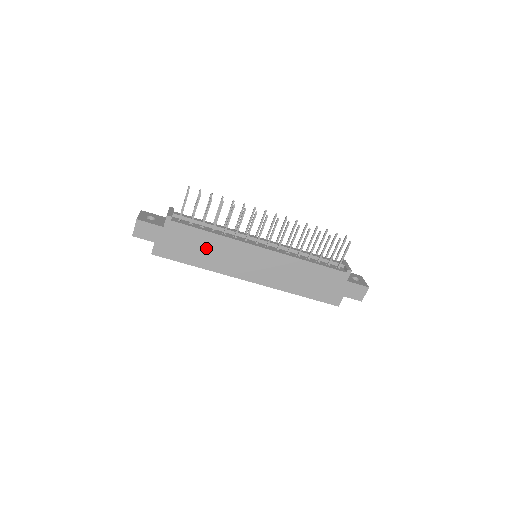
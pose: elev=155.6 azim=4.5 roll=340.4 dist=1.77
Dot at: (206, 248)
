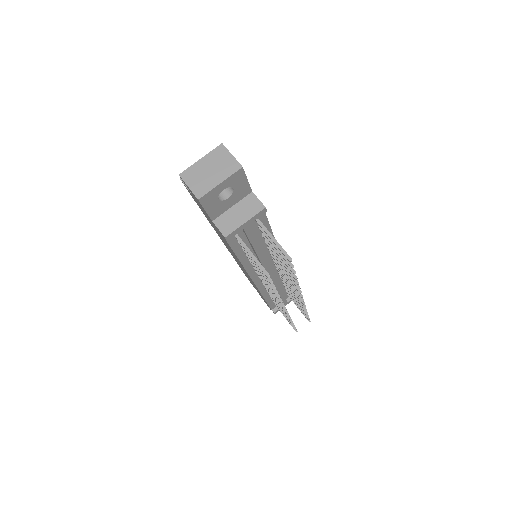
Dot at: occluded
